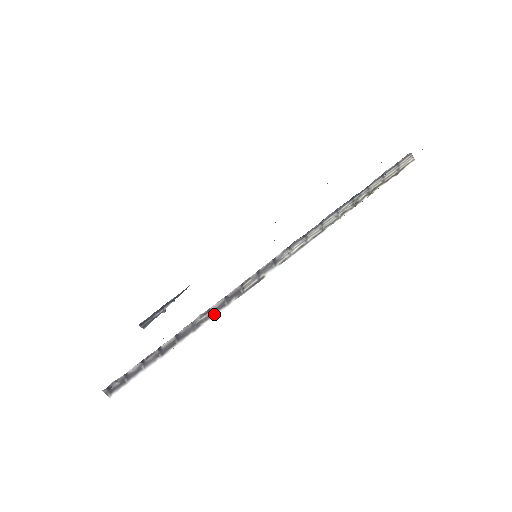
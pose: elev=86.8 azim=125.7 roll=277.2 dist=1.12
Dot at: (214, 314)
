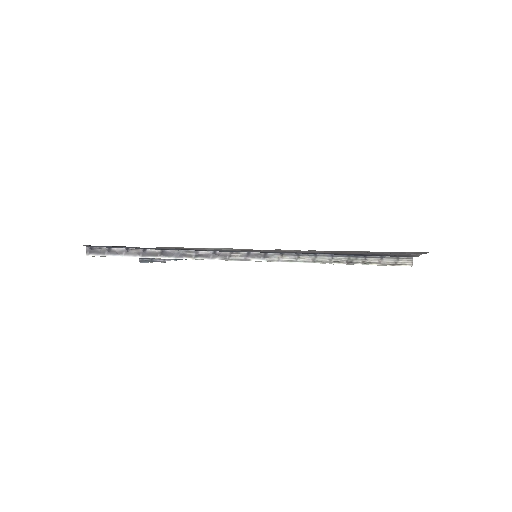
Dot at: (198, 257)
